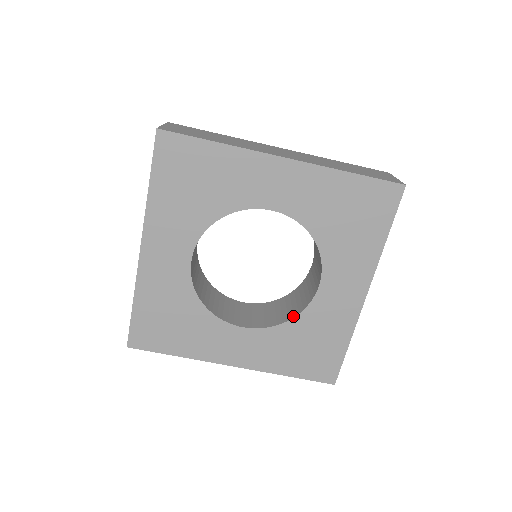
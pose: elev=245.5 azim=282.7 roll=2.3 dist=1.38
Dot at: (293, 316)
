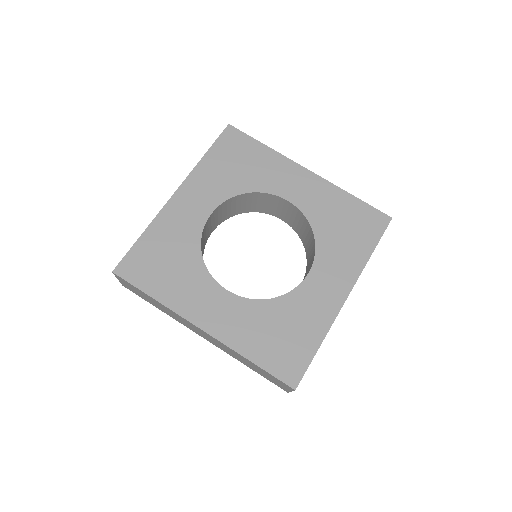
Dot at: (276, 297)
